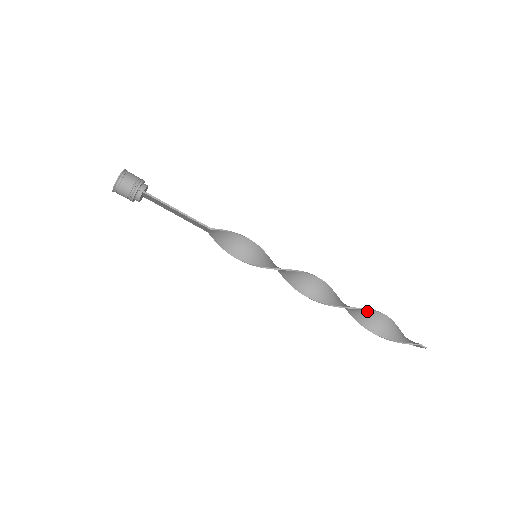
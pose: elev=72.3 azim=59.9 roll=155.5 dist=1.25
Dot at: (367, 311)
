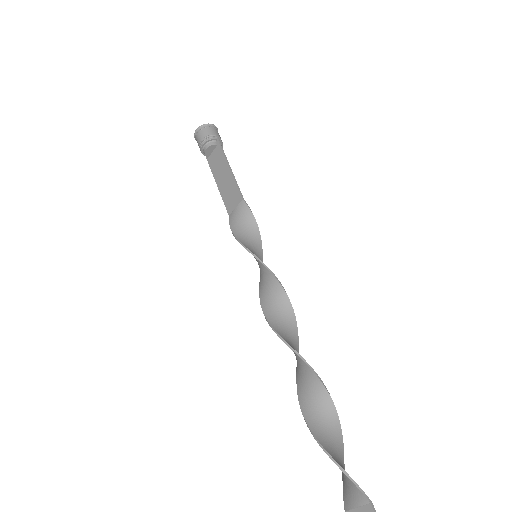
Dot at: (327, 399)
